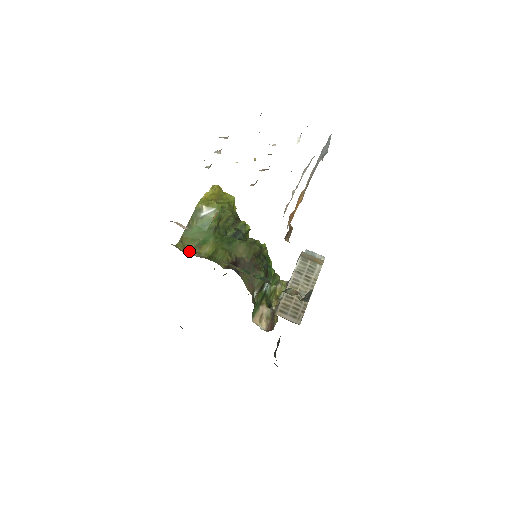
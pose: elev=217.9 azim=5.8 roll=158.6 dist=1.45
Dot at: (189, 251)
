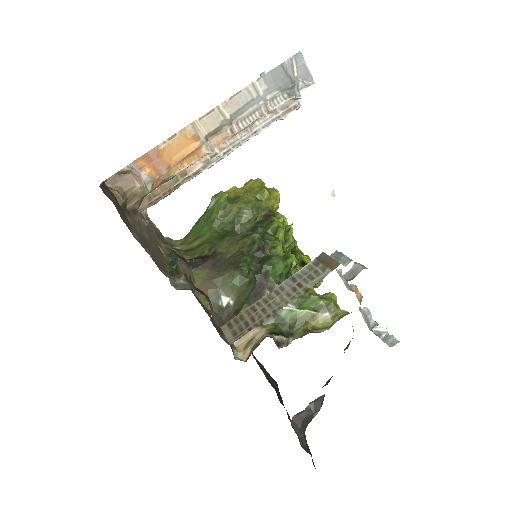
Dot at: occluded
